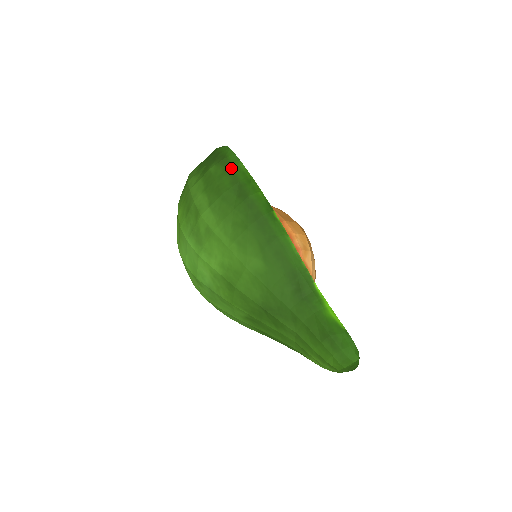
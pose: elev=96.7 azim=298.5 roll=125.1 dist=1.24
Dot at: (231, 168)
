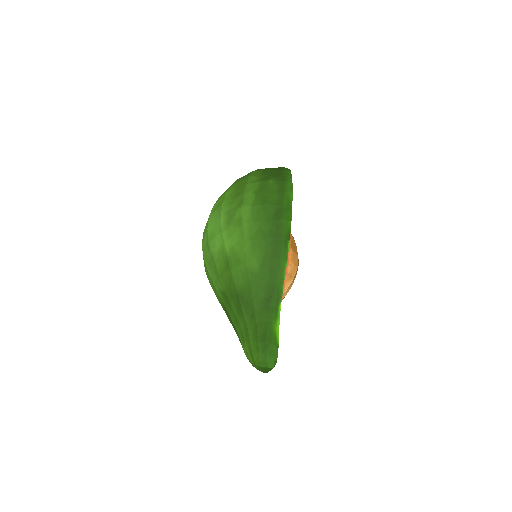
Dot at: (283, 191)
